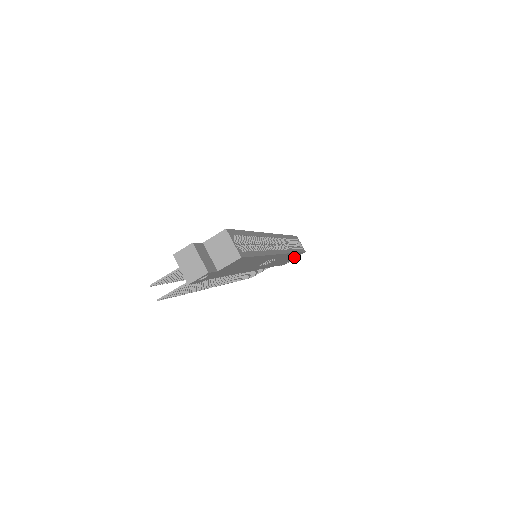
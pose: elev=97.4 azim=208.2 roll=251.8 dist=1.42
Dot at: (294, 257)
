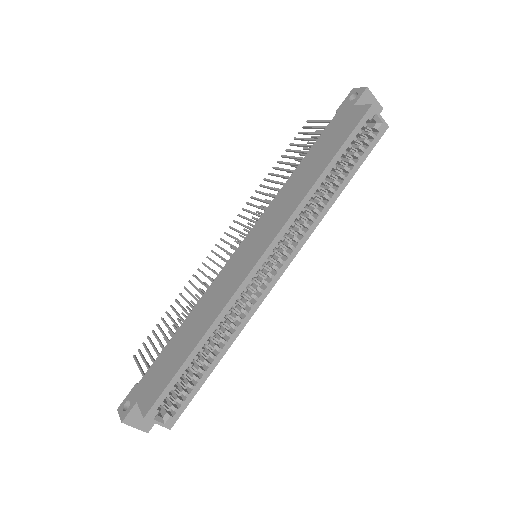
Dot at: occluded
